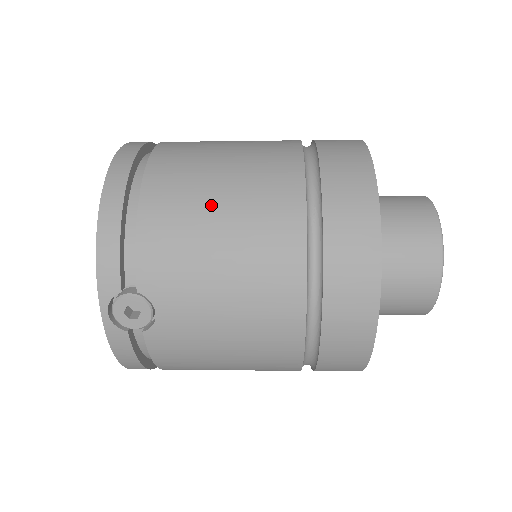
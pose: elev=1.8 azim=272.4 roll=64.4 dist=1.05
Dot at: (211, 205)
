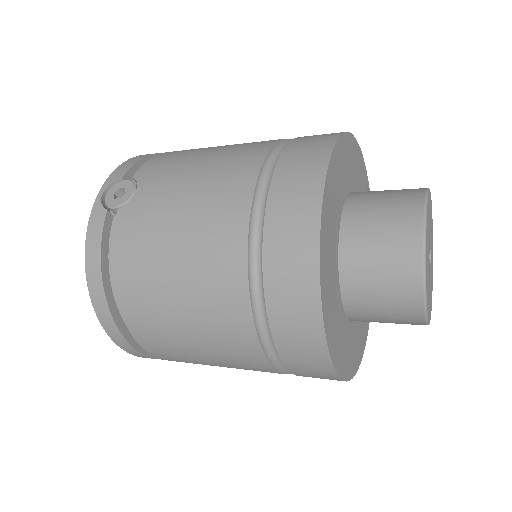
Dot at: (217, 146)
